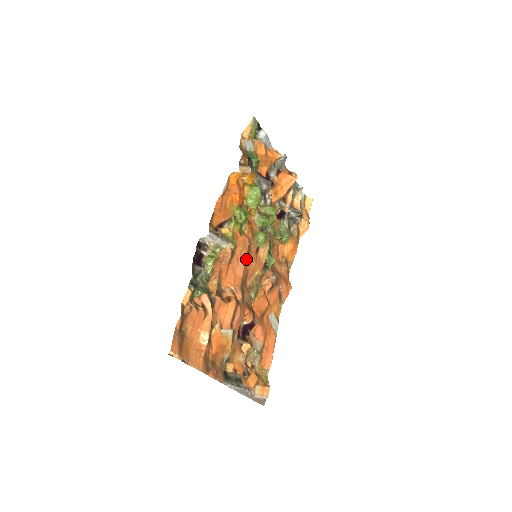
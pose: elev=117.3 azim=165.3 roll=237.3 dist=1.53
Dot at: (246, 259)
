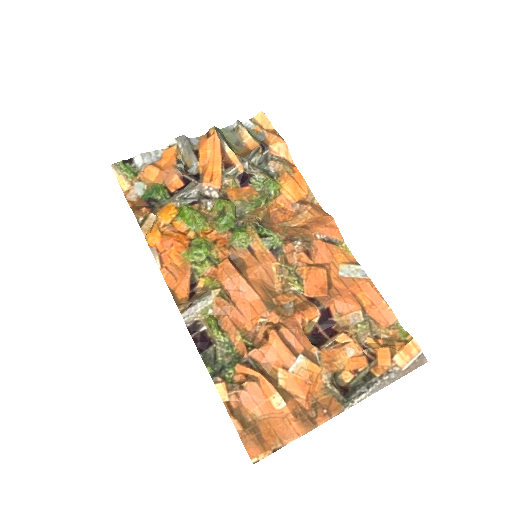
Dot at: (246, 277)
